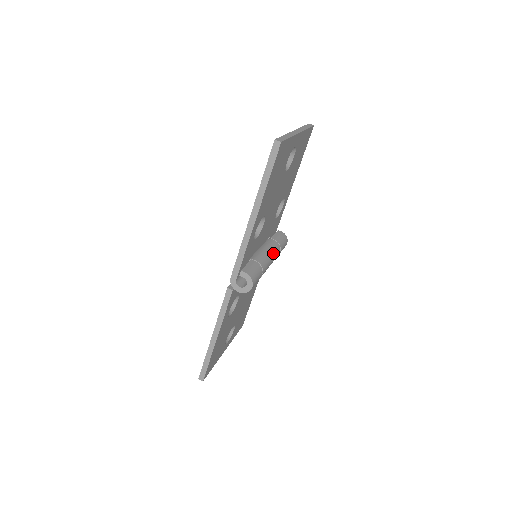
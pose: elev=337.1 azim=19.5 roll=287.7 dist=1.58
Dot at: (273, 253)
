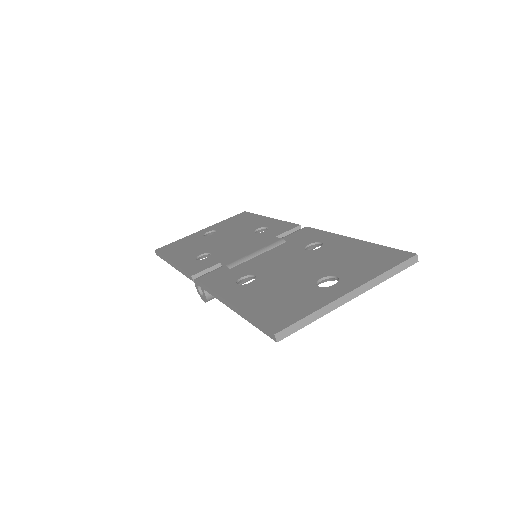
Dot at: occluded
